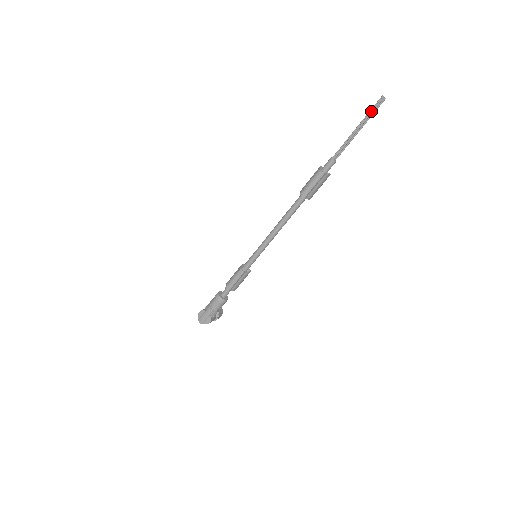
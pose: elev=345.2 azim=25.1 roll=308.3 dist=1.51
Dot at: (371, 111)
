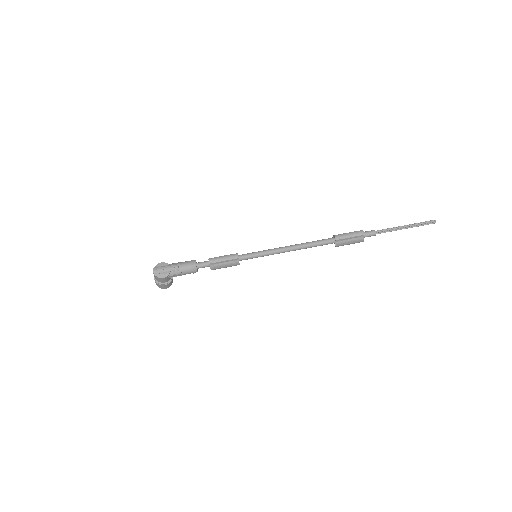
Dot at: (422, 222)
